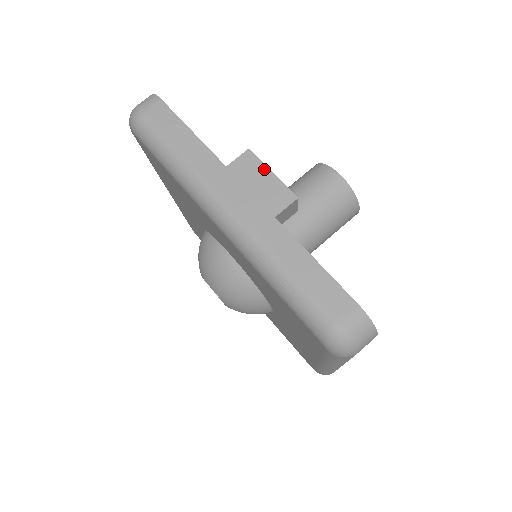
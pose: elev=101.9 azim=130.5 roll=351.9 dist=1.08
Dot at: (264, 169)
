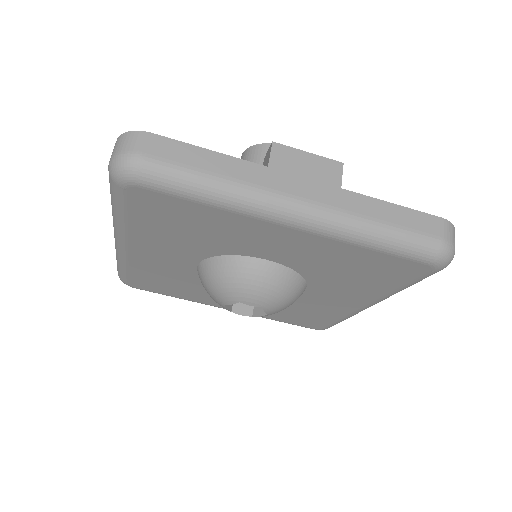
Dot at: (300, 153)
